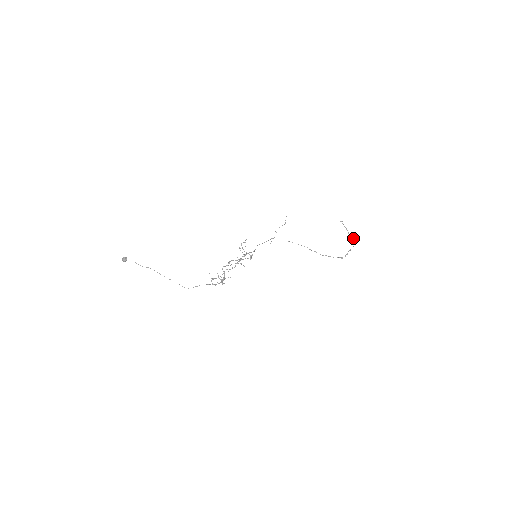
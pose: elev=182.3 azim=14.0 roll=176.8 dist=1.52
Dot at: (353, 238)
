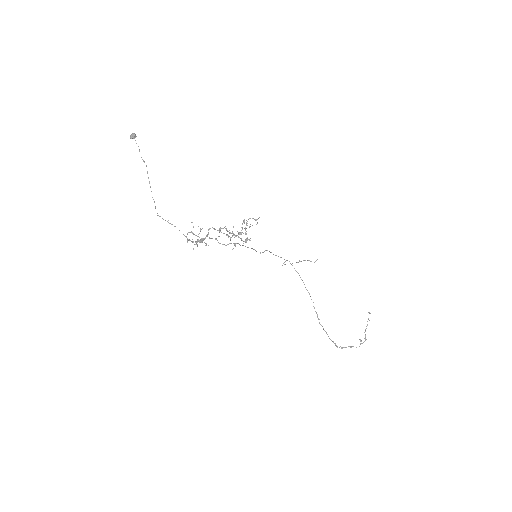
Dot at: (366, 339)
